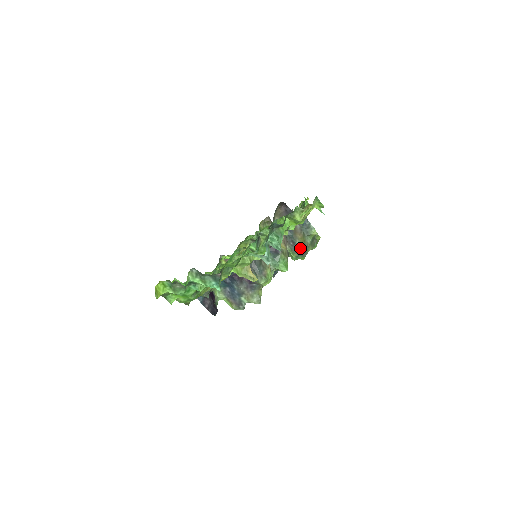
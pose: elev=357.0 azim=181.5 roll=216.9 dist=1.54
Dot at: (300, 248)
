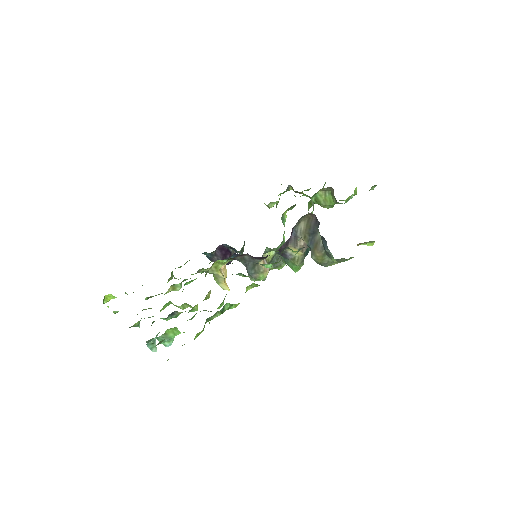
Dot at: (316, 262)
